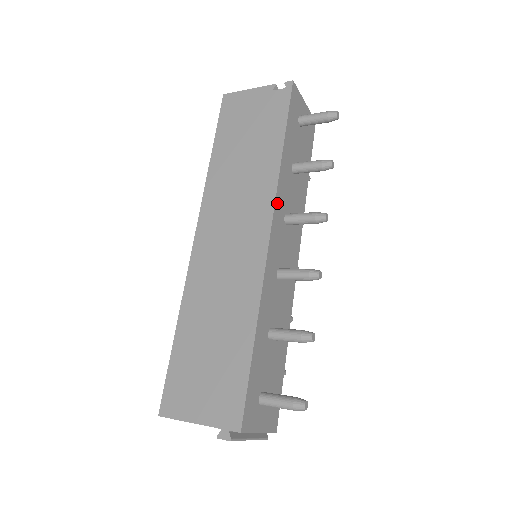
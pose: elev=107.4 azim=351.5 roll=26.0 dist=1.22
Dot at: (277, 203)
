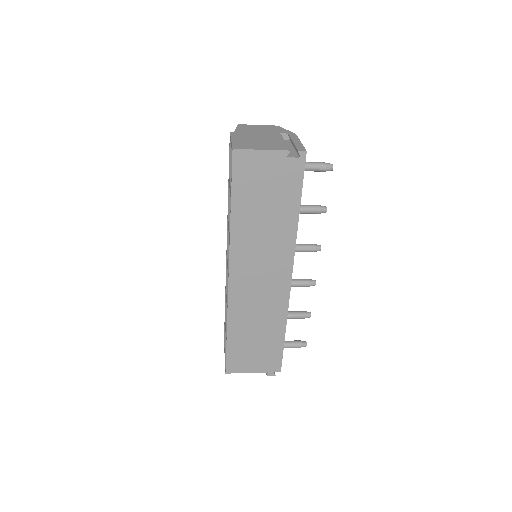
Dot at: (294, 253)
